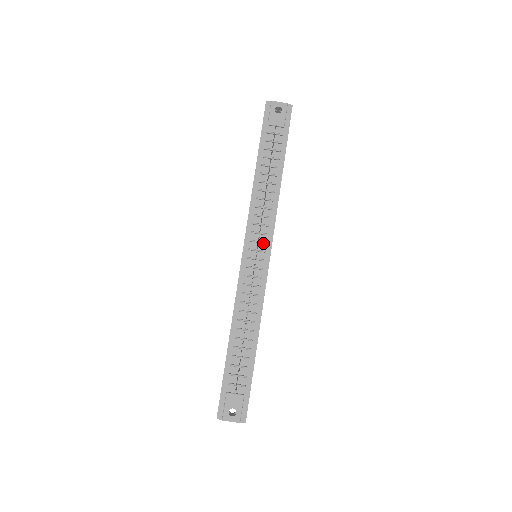
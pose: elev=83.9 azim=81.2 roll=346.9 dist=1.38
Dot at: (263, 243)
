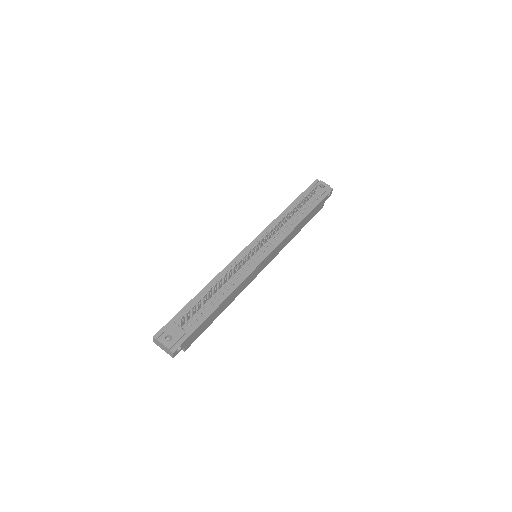
Dot at: (266, 247)
